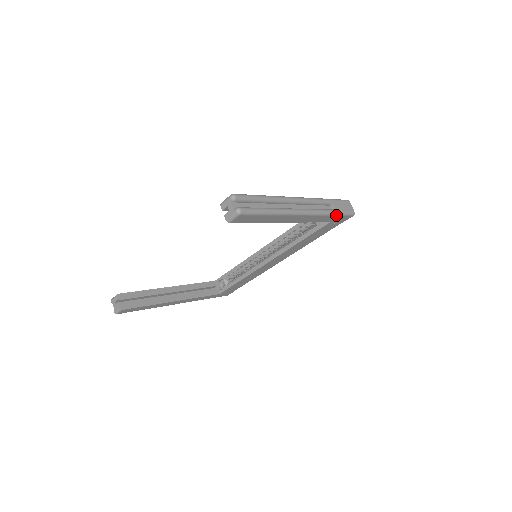
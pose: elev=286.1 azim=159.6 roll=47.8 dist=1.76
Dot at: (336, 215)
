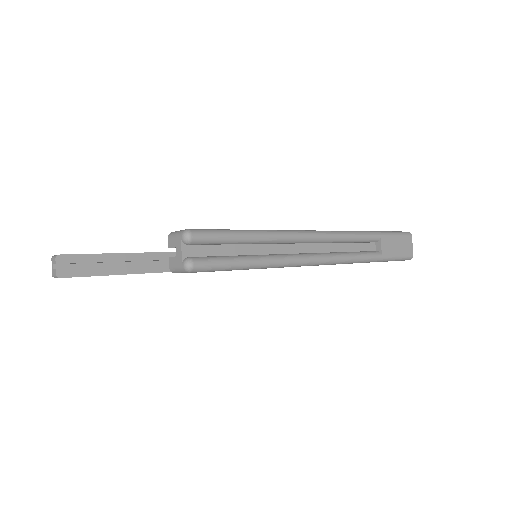
Dot at: (380, 261)
